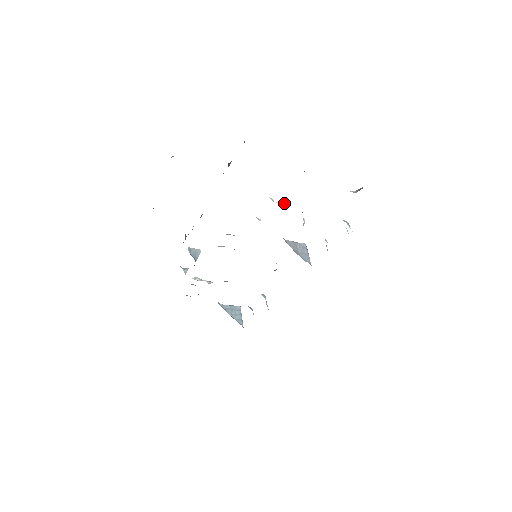
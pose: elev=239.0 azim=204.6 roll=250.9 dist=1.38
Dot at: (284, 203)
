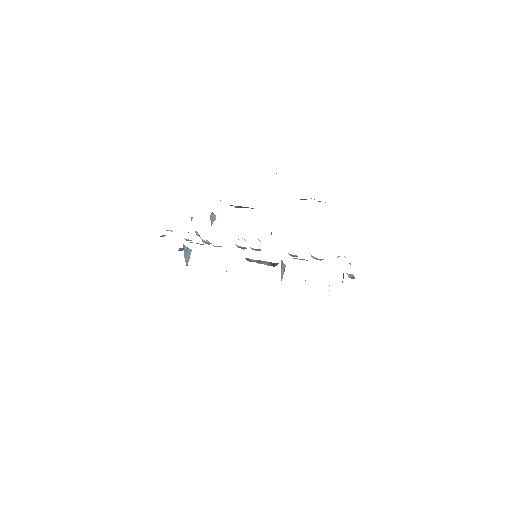
Dot at: (313, 257)
